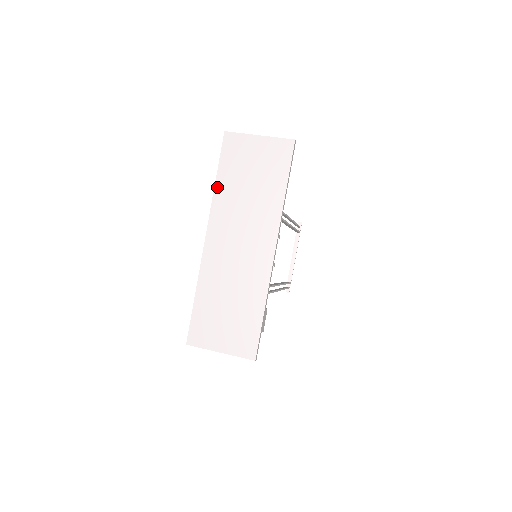
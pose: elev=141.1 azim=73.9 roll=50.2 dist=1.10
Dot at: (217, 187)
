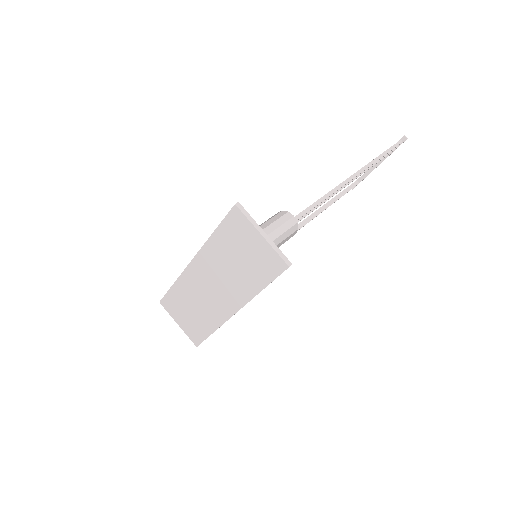
Dot at: (211, 239)
